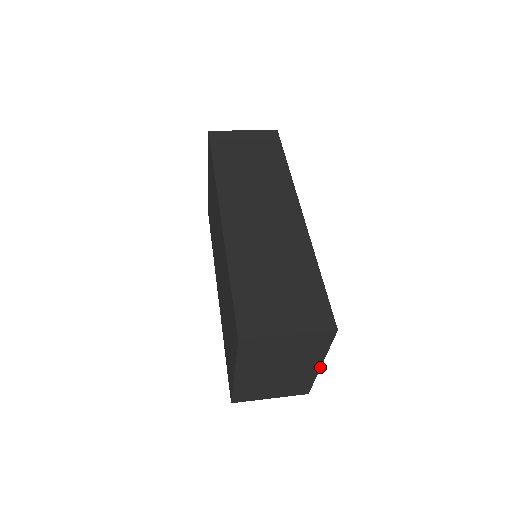
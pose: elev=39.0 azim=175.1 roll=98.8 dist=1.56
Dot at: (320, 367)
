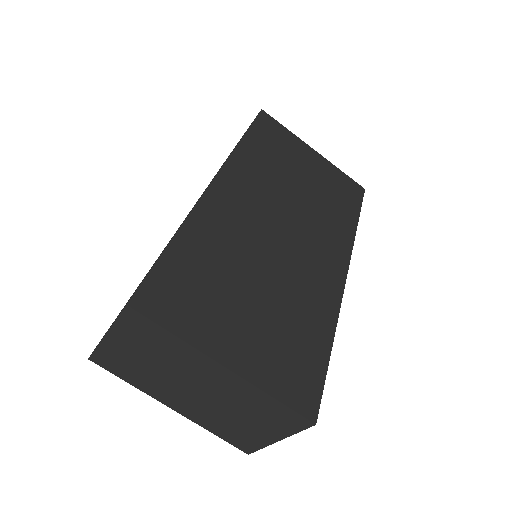
Dot at: (229, 370)
